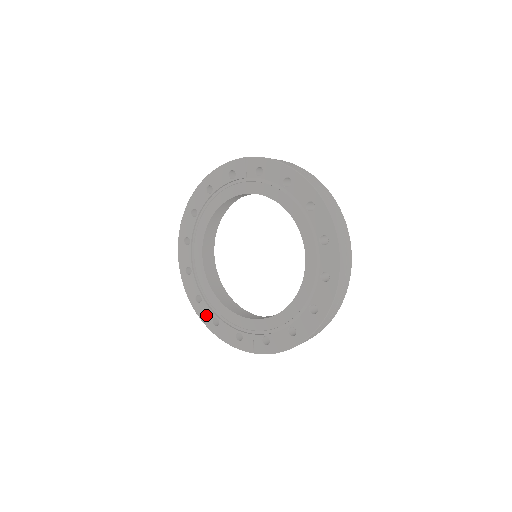
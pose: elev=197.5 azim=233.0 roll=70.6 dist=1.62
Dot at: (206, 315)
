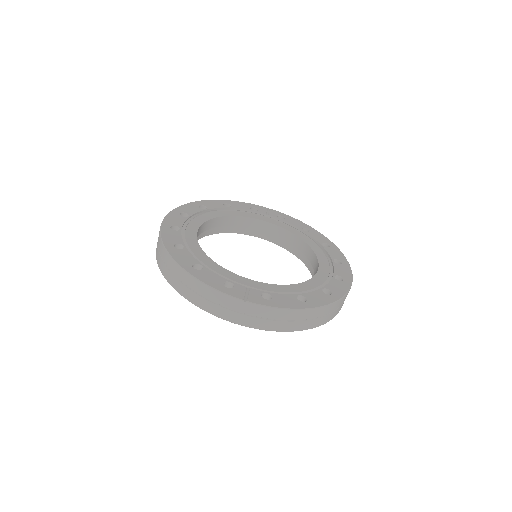
Dot at: (185, 258)
